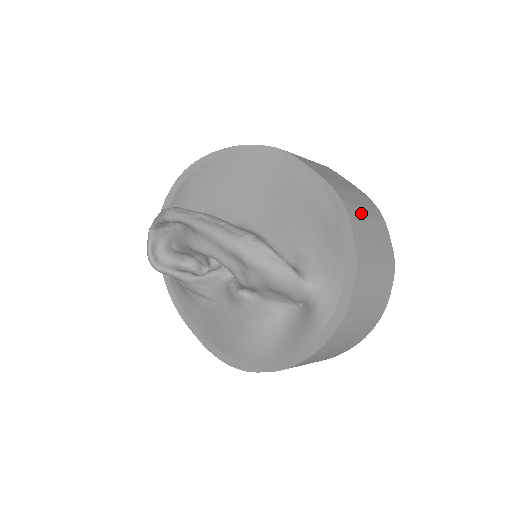
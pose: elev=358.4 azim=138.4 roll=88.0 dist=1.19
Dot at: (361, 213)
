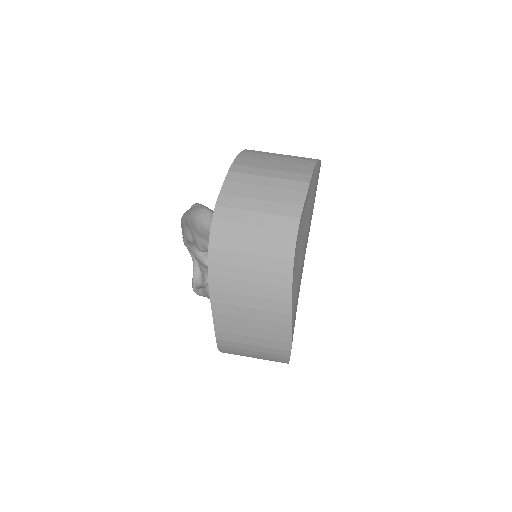
Dot at: (270, 154)
